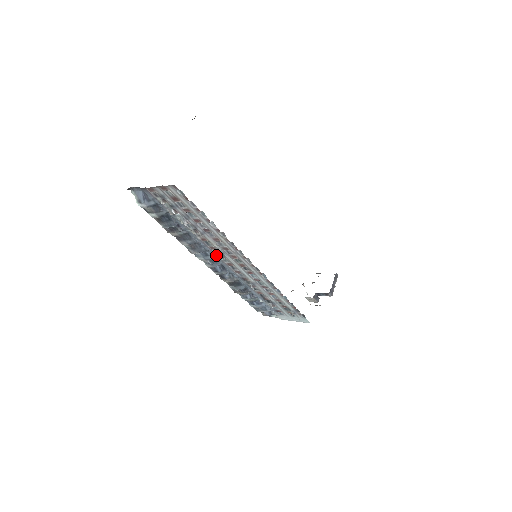
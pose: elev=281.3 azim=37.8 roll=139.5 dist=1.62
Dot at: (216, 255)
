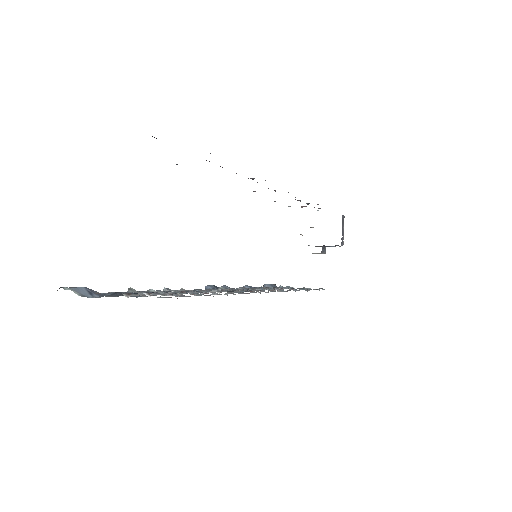
Dot at: occluded
